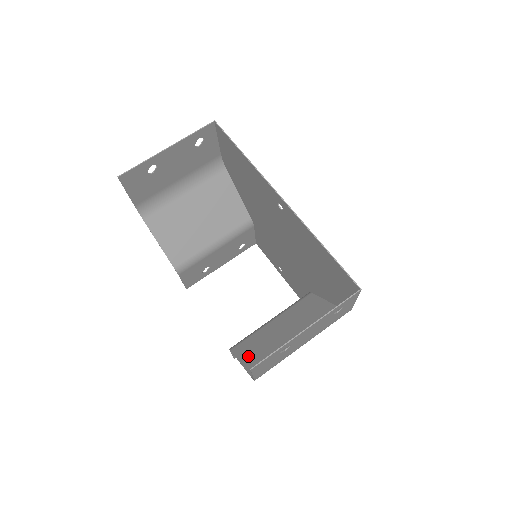
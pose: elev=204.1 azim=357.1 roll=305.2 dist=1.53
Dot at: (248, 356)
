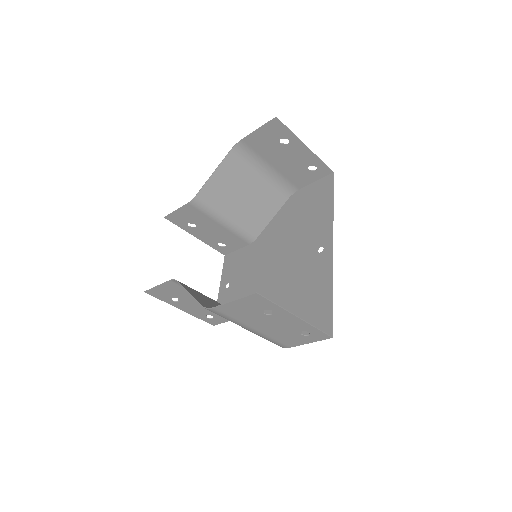
Dot at: (196, 295)
